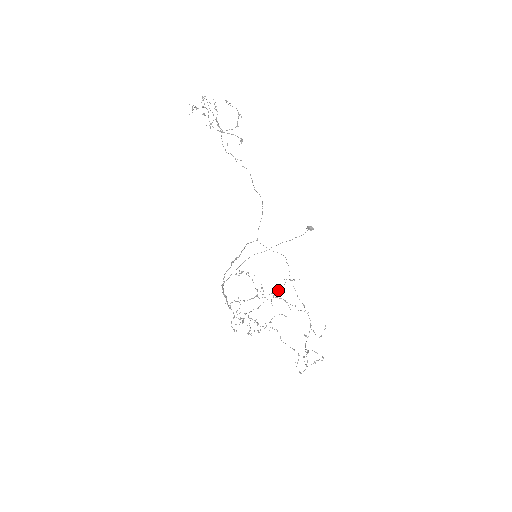
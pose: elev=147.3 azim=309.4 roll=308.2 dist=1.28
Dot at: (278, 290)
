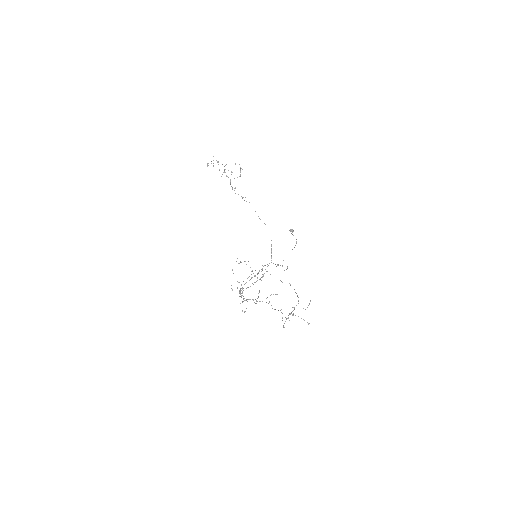
Dot at: occluded
